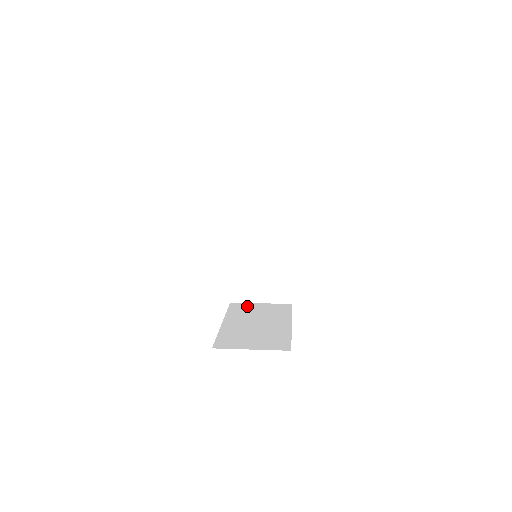
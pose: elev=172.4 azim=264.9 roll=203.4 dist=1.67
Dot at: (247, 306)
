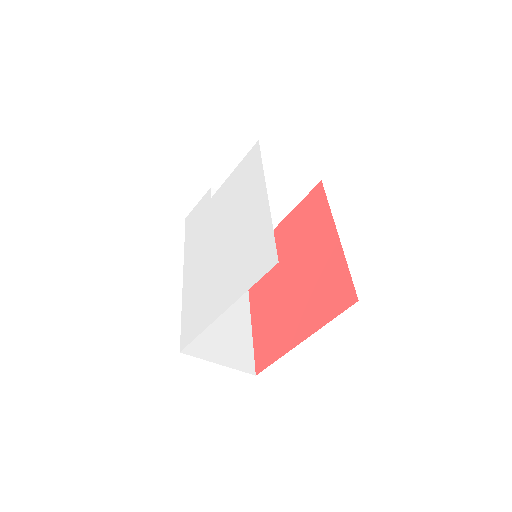
Dot at: occluded
